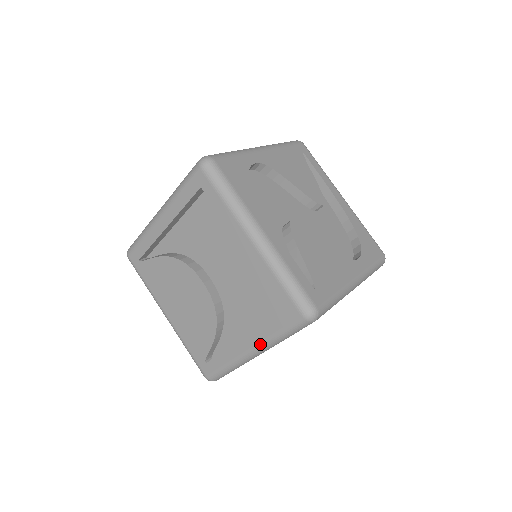
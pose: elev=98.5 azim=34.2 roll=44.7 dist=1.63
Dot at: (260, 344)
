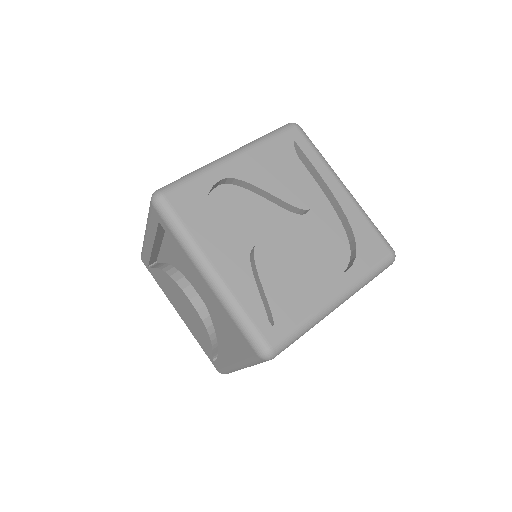
Dot at: (239, 363)
